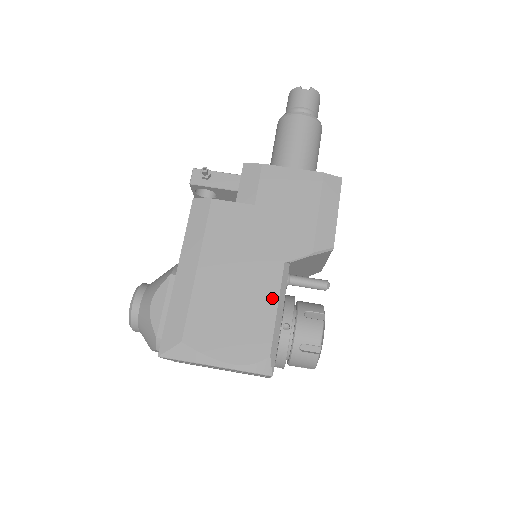
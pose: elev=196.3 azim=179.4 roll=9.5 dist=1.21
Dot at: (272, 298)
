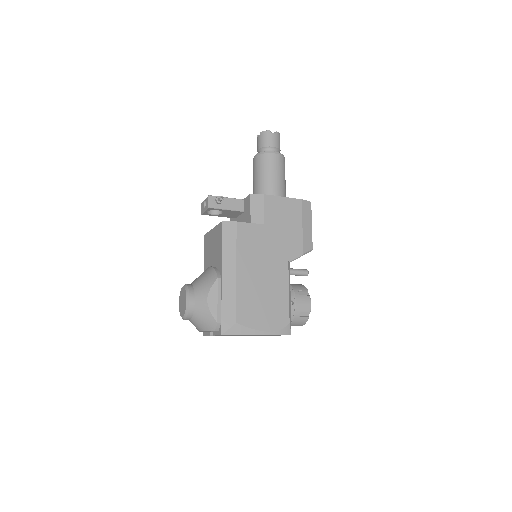
Dot at: (285, 286)
